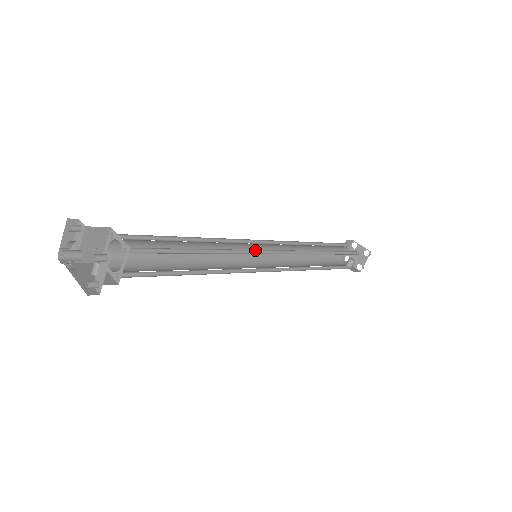
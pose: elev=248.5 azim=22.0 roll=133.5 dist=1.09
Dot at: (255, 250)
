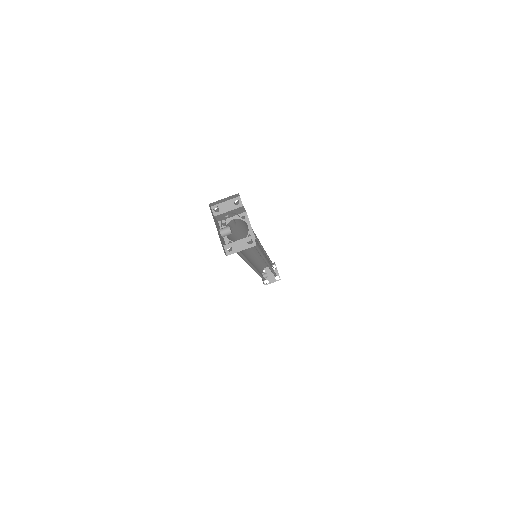
Dot at: (264, 257)
